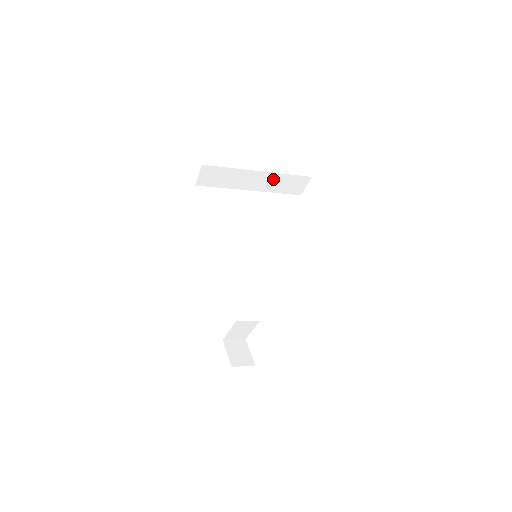
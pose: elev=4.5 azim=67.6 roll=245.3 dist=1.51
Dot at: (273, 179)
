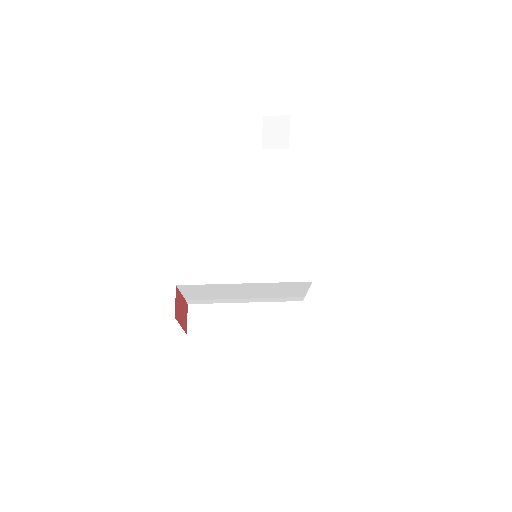
Dot at: occluded
